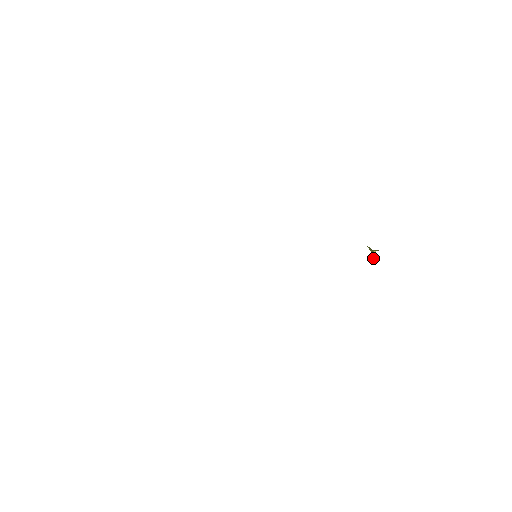
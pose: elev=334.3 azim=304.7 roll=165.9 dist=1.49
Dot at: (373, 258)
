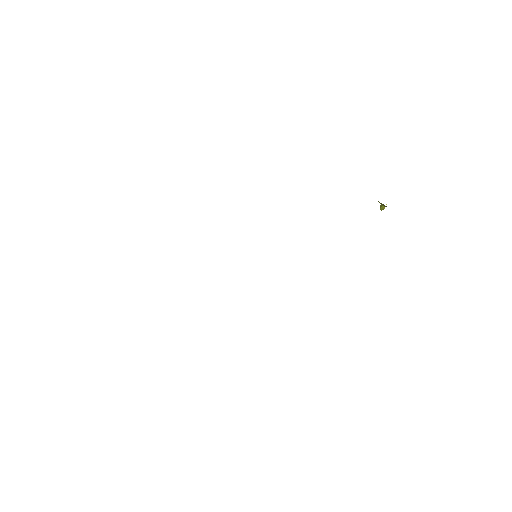
Dot at: (381, 209)
